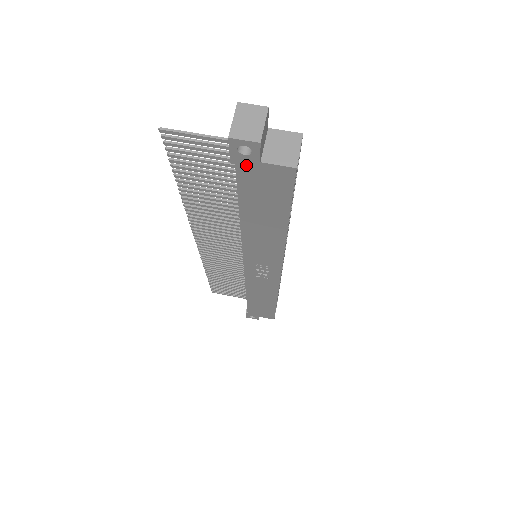
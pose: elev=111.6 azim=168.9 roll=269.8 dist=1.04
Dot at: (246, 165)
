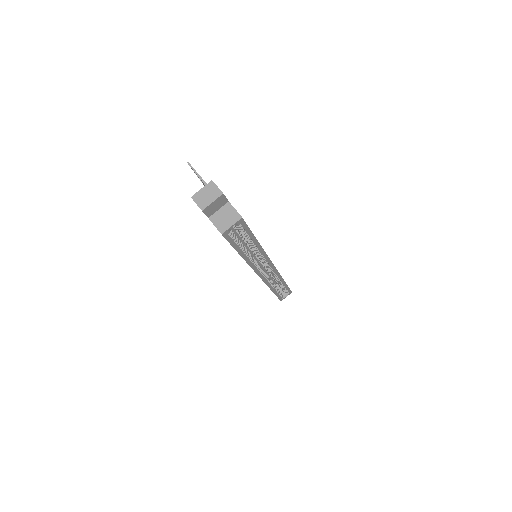
Dot at: occluded
